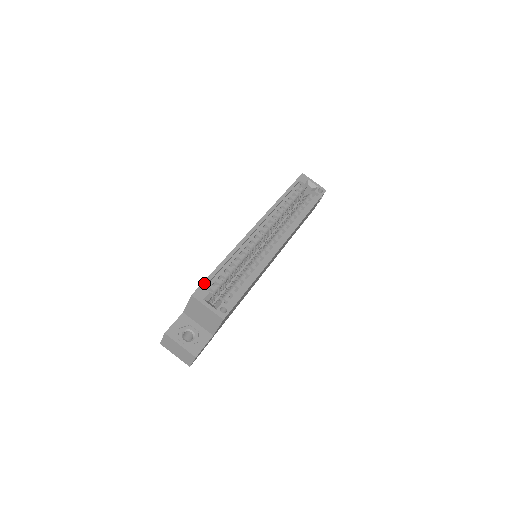
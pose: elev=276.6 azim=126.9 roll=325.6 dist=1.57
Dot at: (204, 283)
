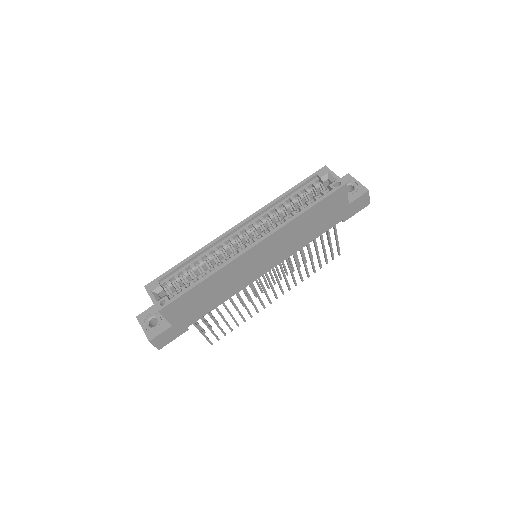
Dot at: (160, 277)
